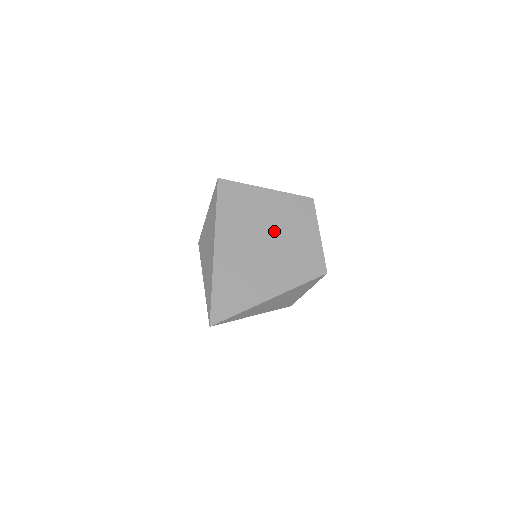
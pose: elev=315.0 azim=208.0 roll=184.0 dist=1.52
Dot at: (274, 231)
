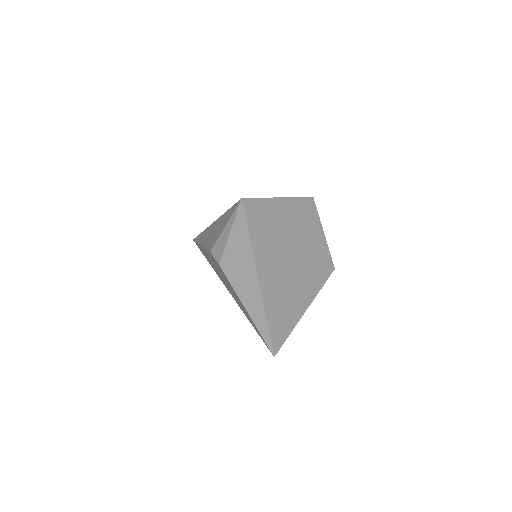
Dot at: (295, 242)
